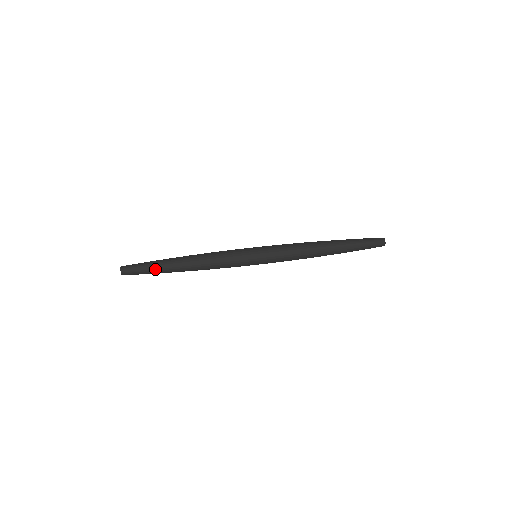
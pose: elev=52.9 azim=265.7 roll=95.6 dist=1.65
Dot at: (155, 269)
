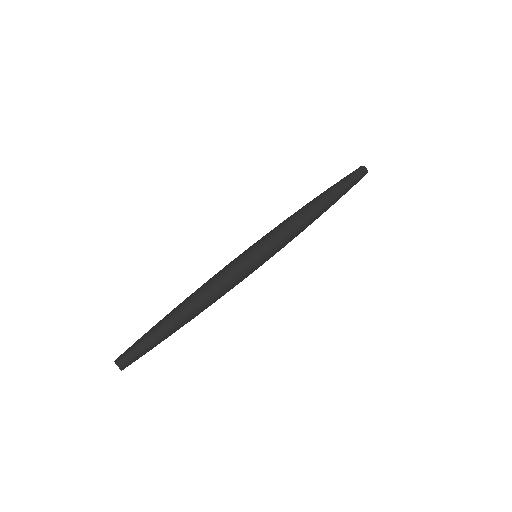
Dot at: (154, 333)
